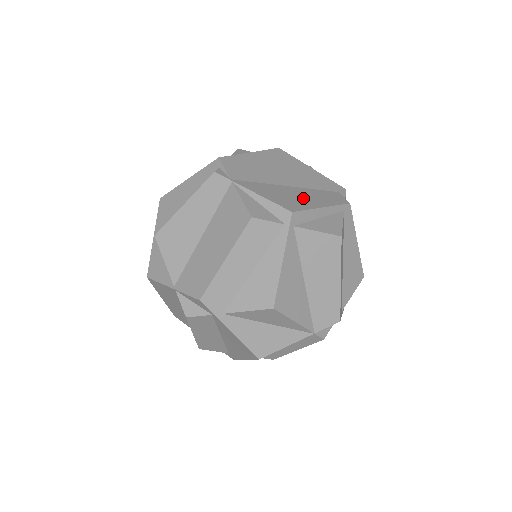
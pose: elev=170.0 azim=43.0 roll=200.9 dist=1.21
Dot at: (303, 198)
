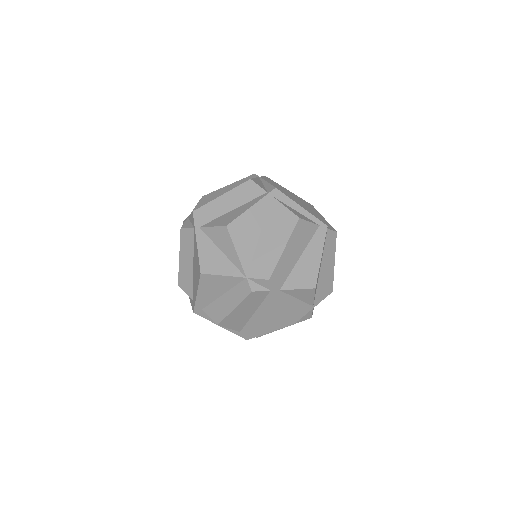
Dot at: occluded
